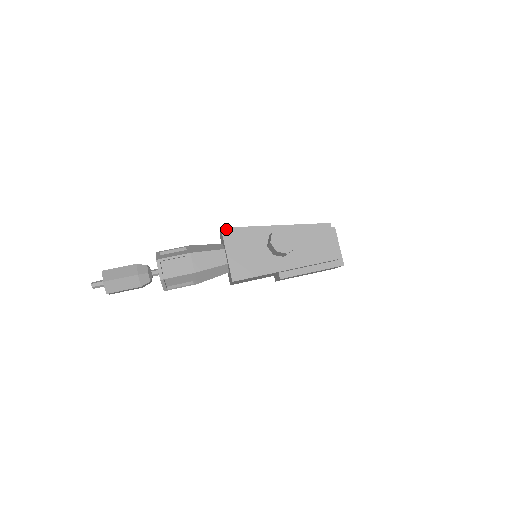
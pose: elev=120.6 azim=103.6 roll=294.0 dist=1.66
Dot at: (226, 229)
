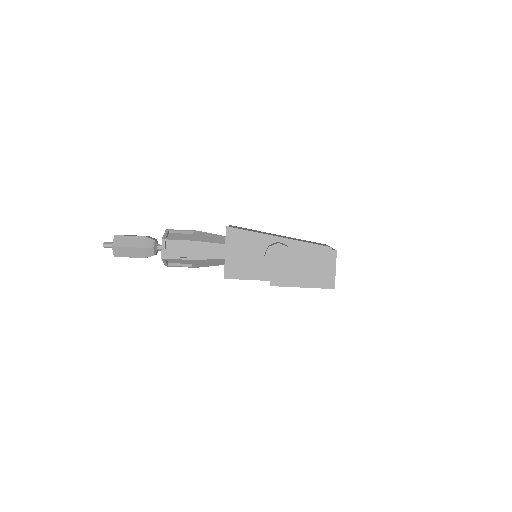
Dot at: (230, 228)
